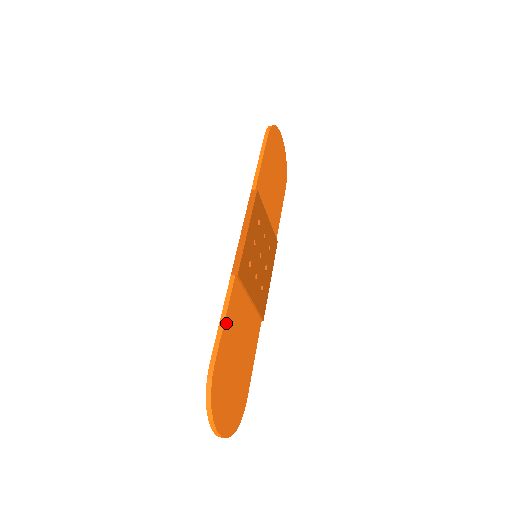
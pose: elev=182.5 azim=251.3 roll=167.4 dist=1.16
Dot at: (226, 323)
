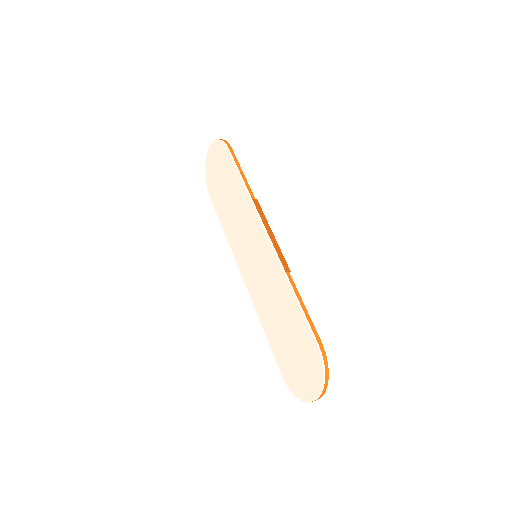
Dot at: (304, 311)
